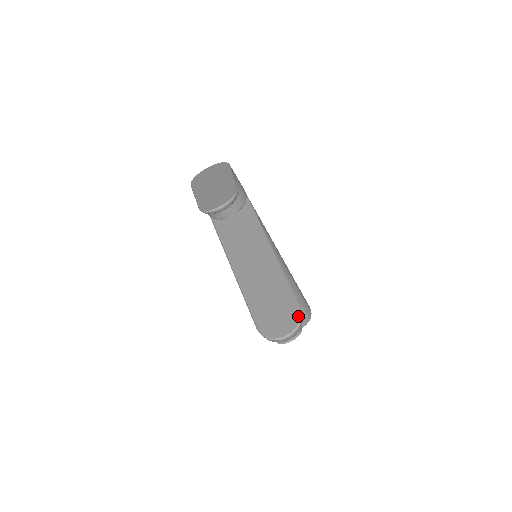
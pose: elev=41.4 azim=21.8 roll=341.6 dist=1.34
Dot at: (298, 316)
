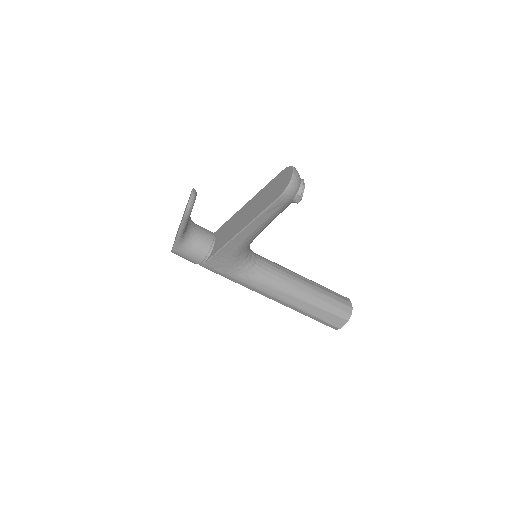
Dot at: (287, 168)
